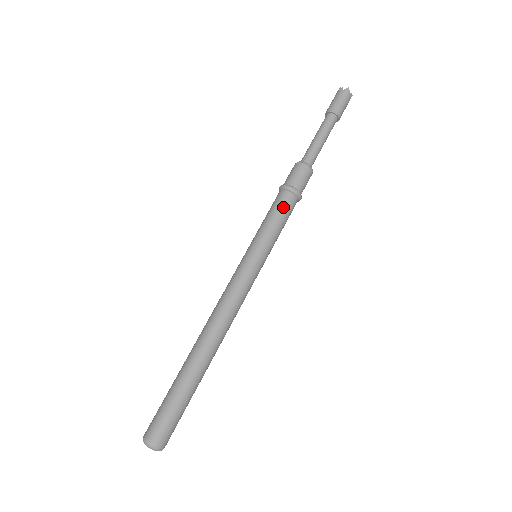
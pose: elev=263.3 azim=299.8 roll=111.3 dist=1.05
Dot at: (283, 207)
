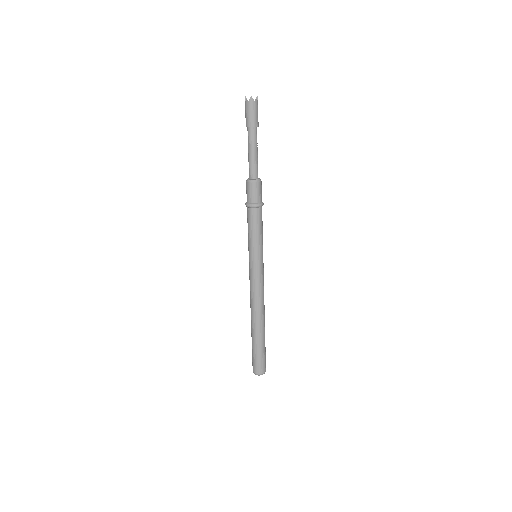
Dot at: (255, 221)
